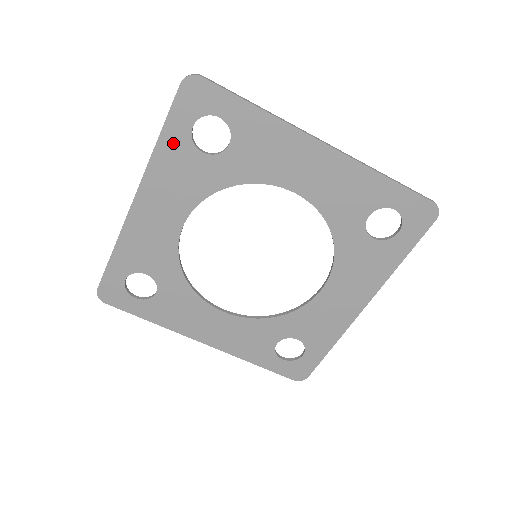
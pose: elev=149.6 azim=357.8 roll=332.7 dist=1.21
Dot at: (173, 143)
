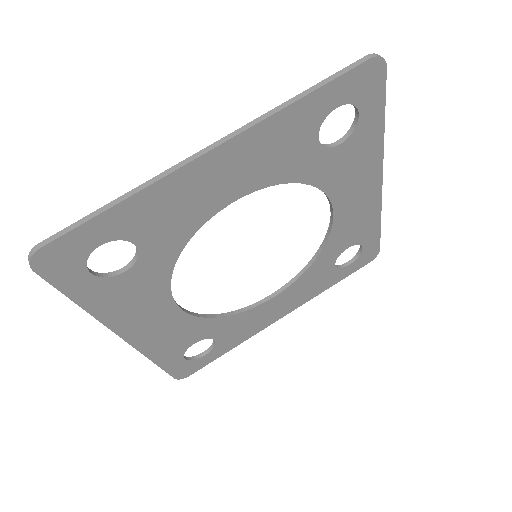
Dot at: (94, 295)
